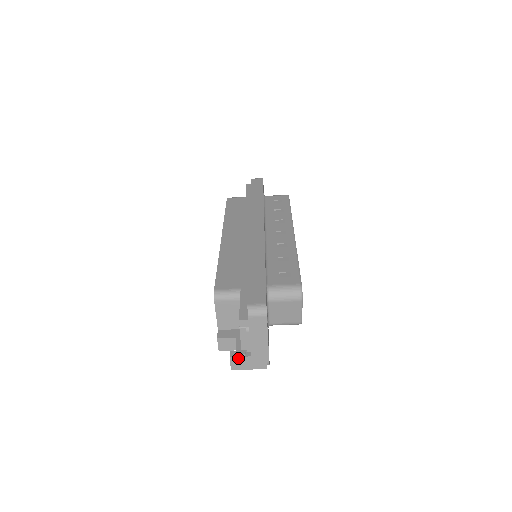
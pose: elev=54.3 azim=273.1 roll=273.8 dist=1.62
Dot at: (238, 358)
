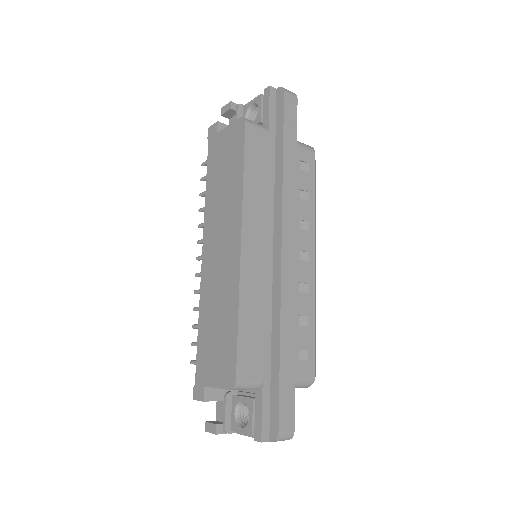
Dot at: (223, 433)
